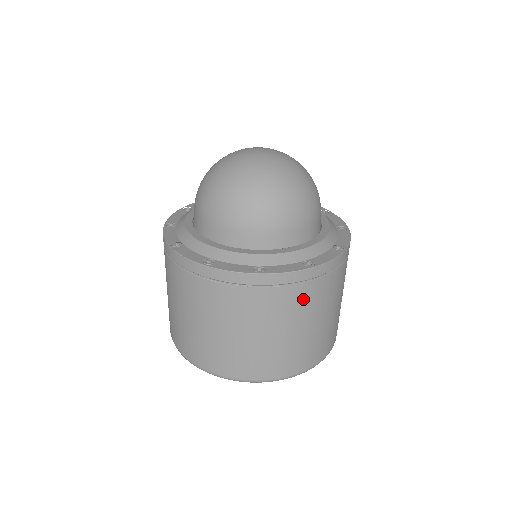
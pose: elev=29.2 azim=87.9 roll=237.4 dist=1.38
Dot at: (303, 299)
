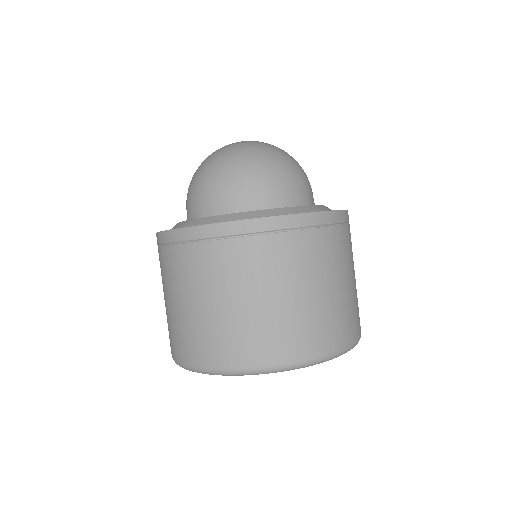
Dot at: (270, 256)
